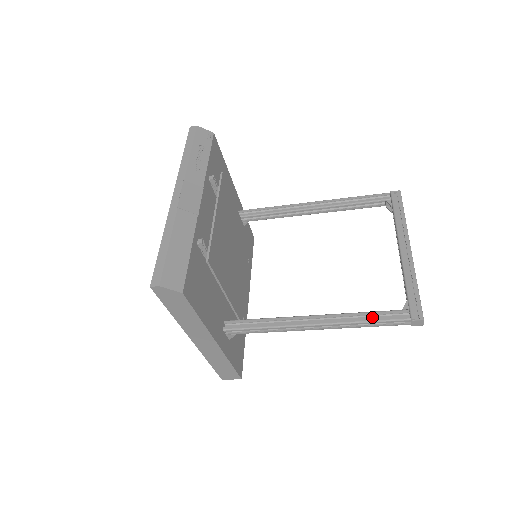
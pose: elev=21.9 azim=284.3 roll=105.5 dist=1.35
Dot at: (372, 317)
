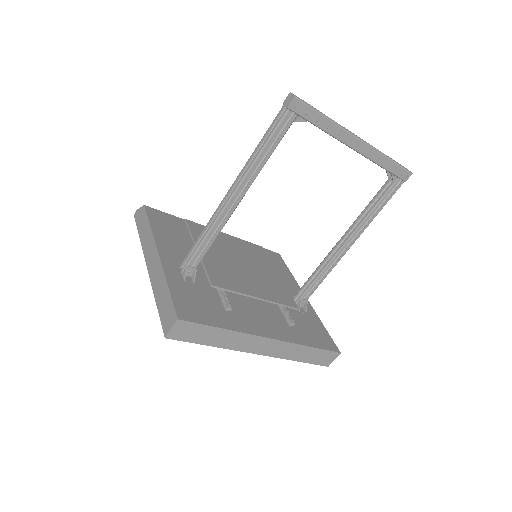
Dot at: occluded
